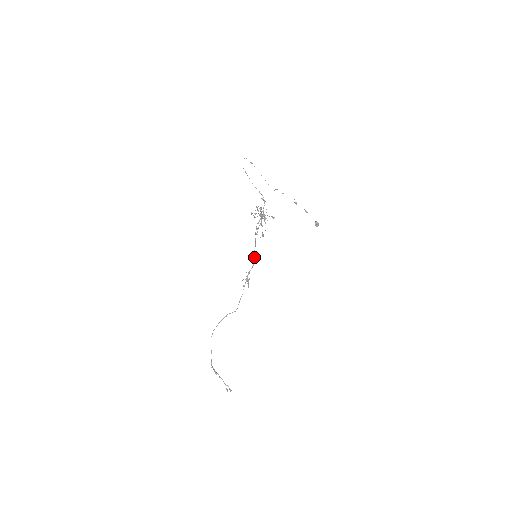
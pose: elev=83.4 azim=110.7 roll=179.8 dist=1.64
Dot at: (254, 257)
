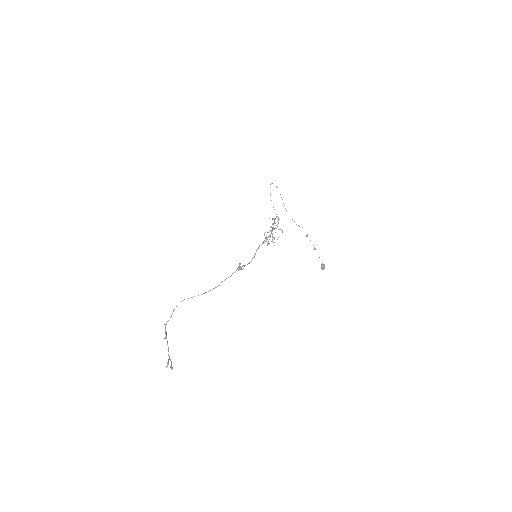
Dot at: (254, 256)
